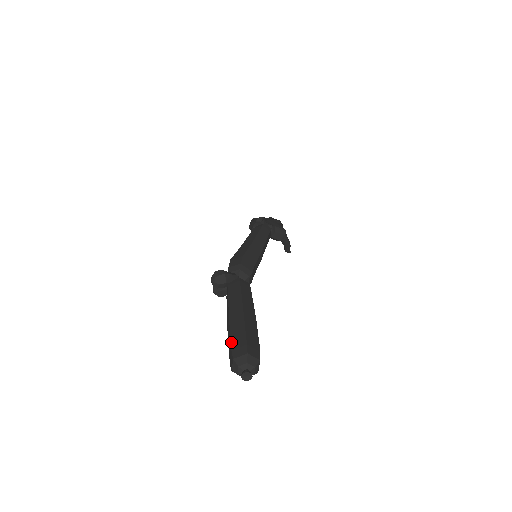
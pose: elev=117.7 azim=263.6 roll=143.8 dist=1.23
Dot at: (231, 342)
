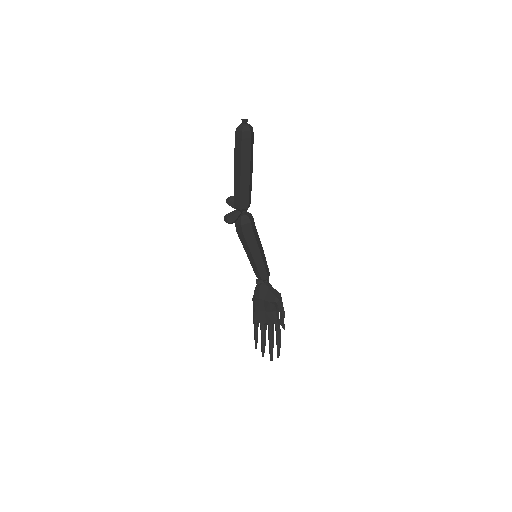
Dot at: occluded
